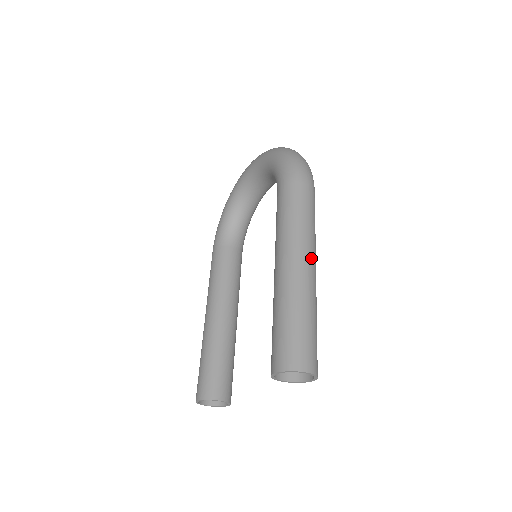
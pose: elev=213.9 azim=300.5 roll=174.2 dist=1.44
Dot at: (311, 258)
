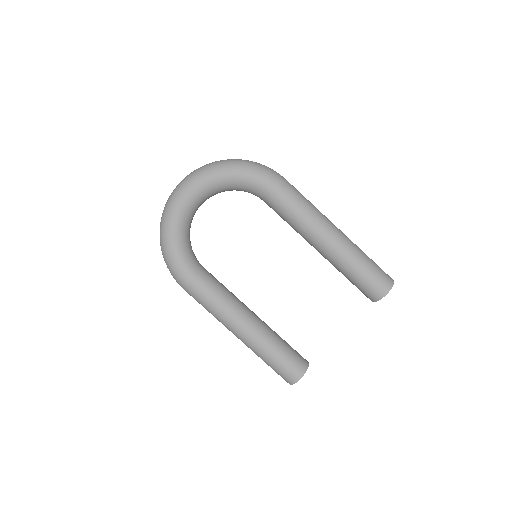
Dot at: occluded
